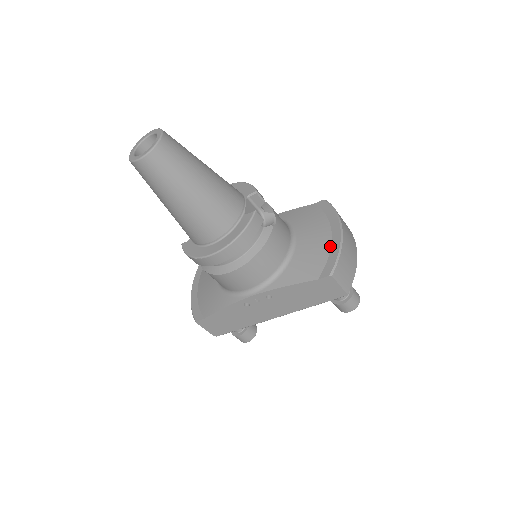
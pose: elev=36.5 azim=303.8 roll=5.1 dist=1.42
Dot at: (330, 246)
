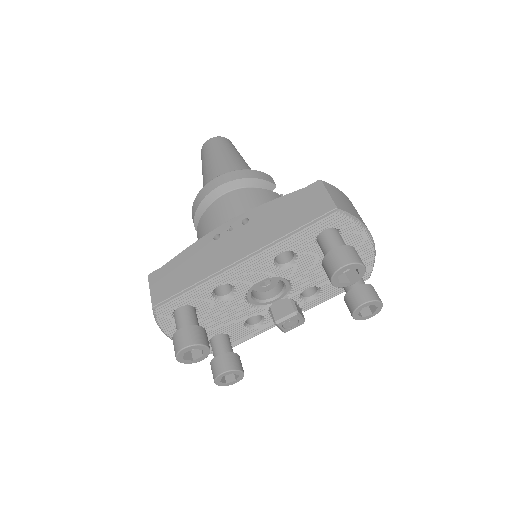
Dot at: occluded
